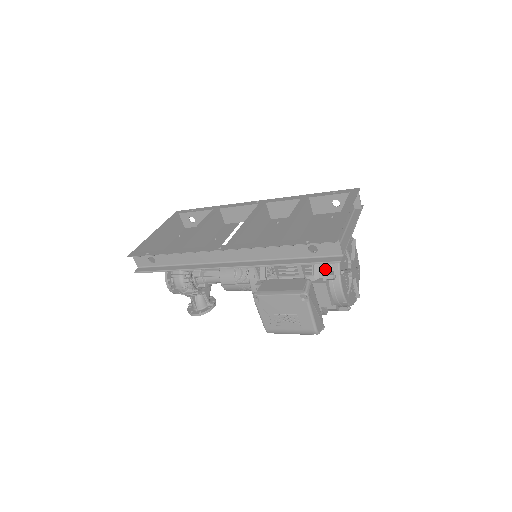
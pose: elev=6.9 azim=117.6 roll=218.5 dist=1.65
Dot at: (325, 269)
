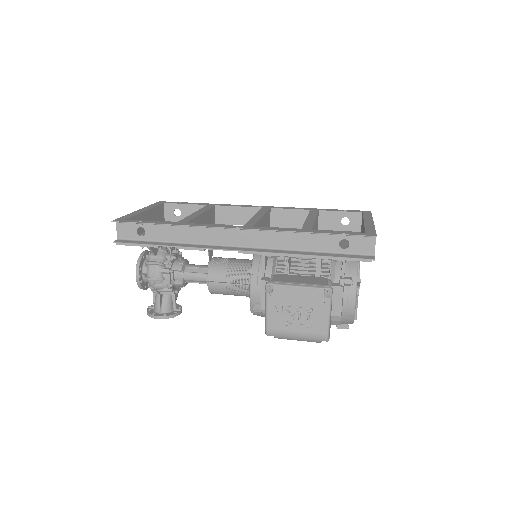
Dot at: (344, 273)
